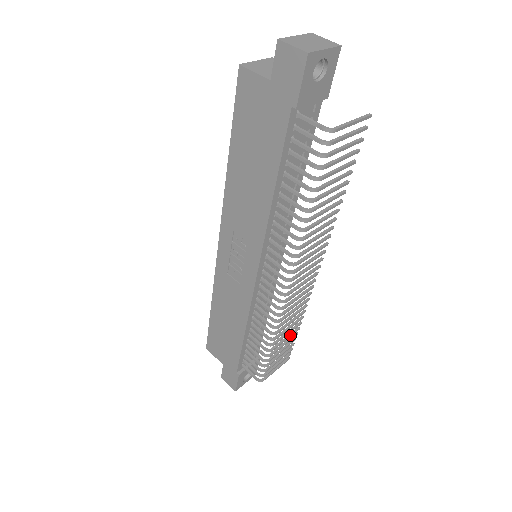
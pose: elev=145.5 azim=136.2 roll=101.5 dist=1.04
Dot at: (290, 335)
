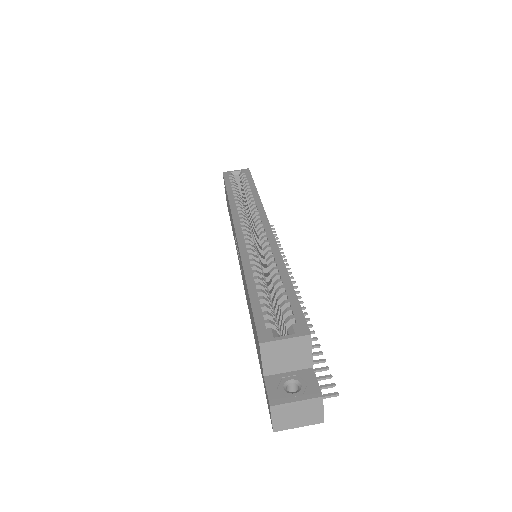
Dot at: occluded
